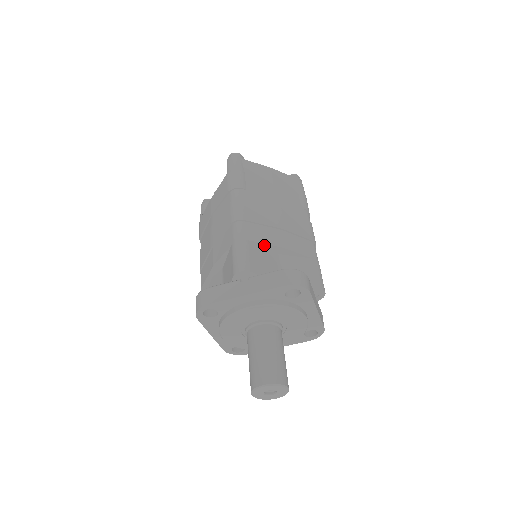
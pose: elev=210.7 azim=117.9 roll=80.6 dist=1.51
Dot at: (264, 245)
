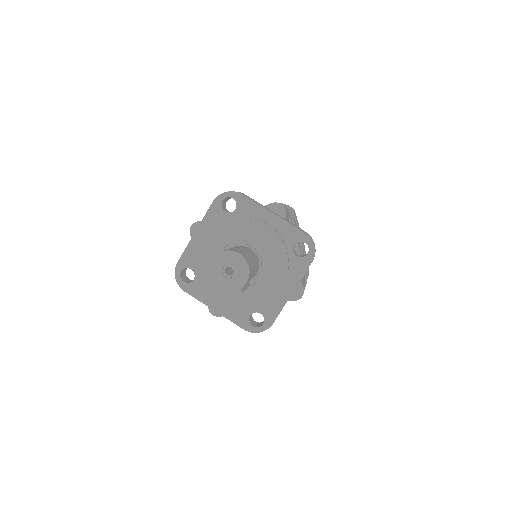
Dot at: occluded
